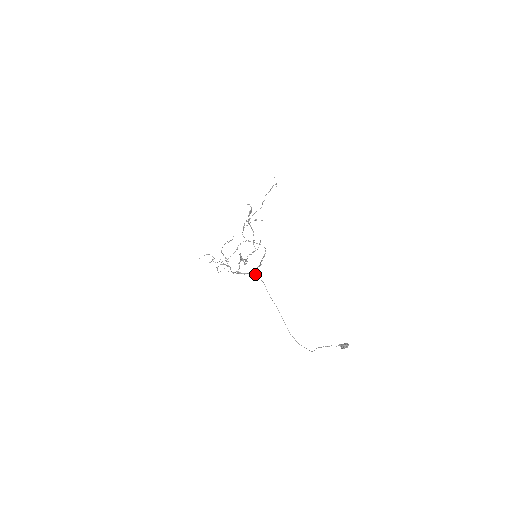
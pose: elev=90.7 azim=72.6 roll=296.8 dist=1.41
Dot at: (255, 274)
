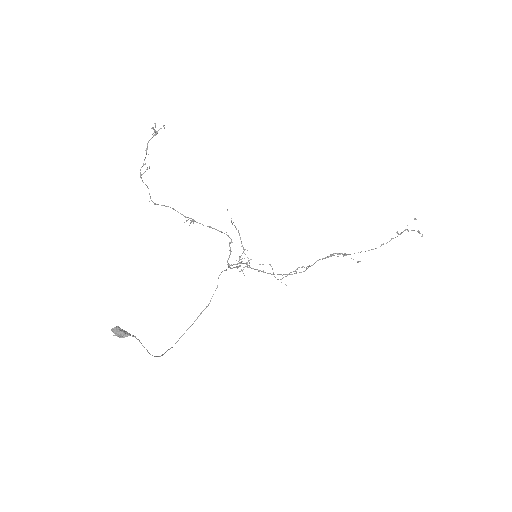
Dot at: (230, 267)
